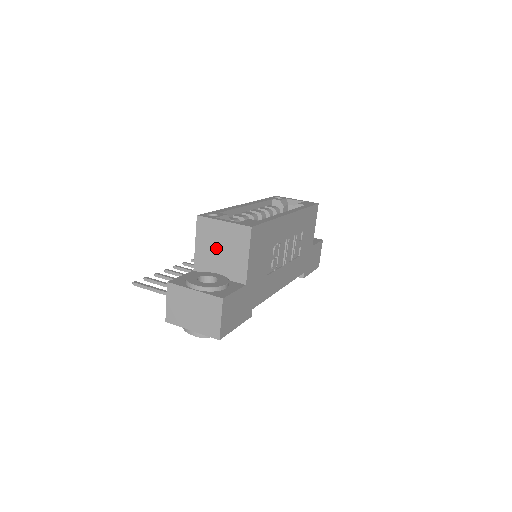
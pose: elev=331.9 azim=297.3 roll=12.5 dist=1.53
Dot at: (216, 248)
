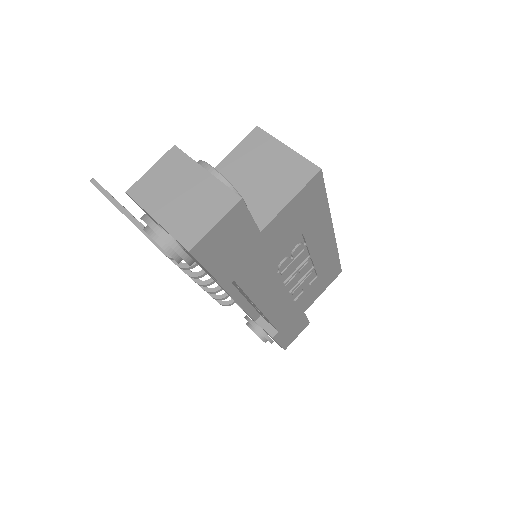
Dot at: (253, 171)
